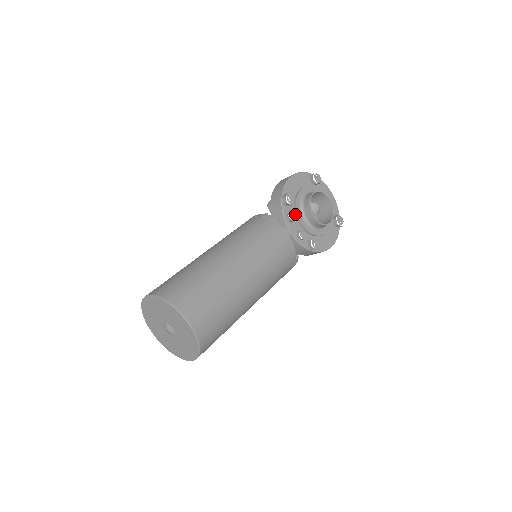
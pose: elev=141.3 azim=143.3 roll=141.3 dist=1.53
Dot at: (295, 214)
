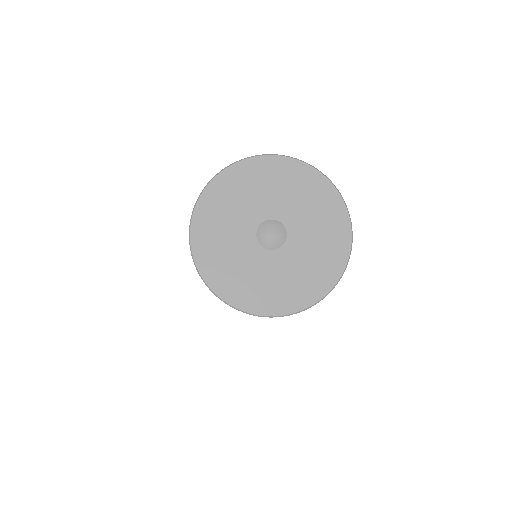
Dot at: occluded
